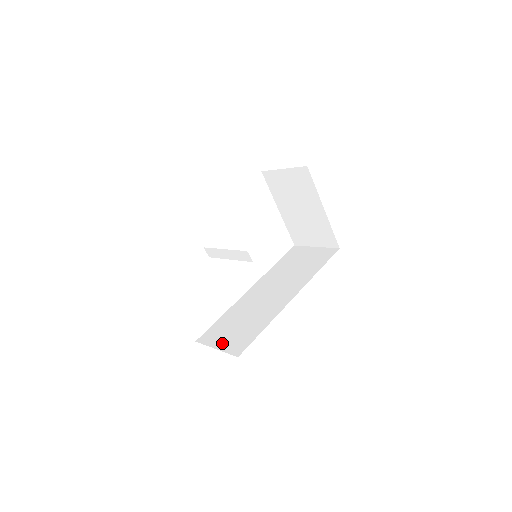
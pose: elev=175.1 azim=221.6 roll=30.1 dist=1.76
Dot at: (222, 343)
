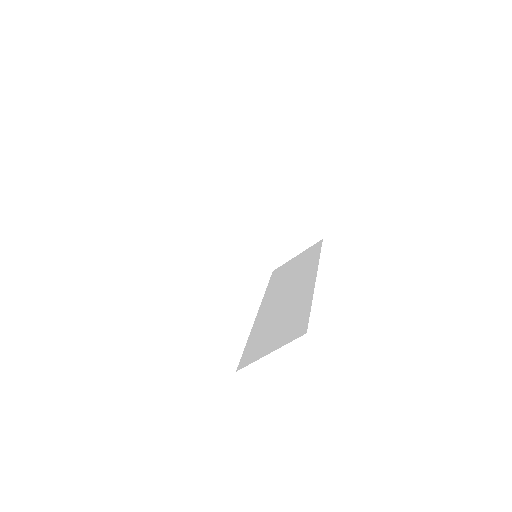
Dot at: (273, 345)
